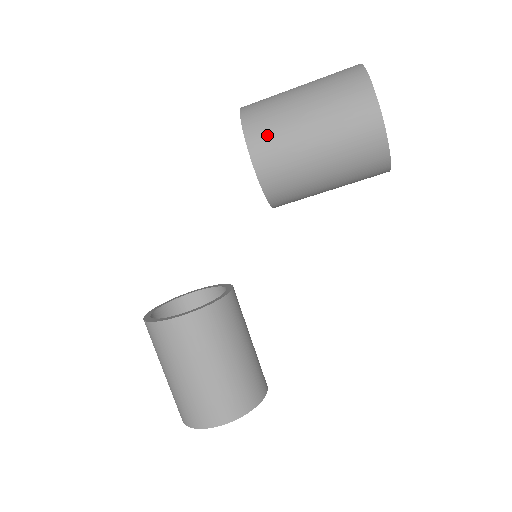
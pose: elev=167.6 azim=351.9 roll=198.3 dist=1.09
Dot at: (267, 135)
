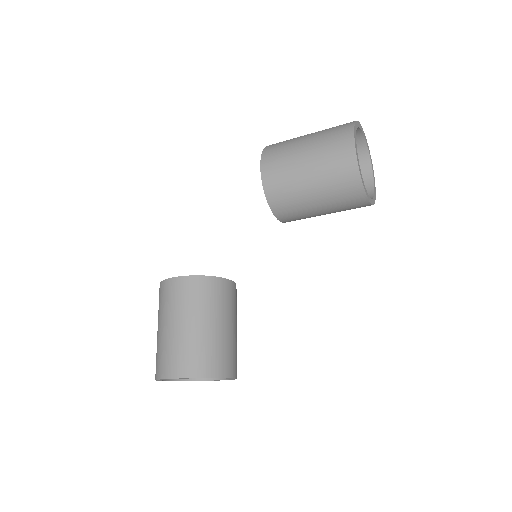
Dot at: (276, 154)
